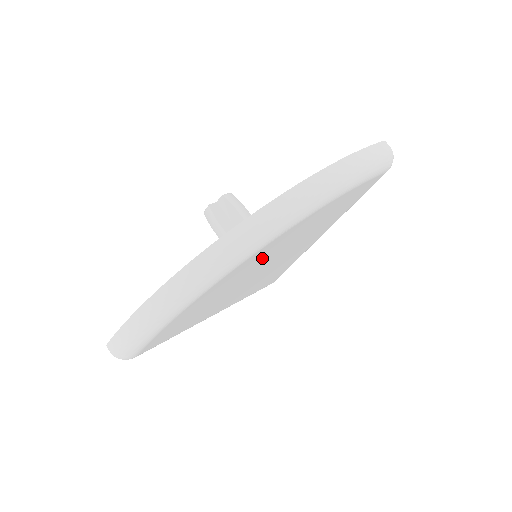
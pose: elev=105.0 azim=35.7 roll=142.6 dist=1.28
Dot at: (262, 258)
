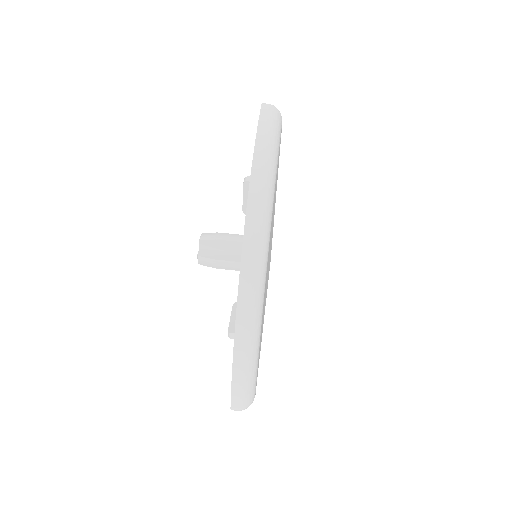
Dot at: occluded
